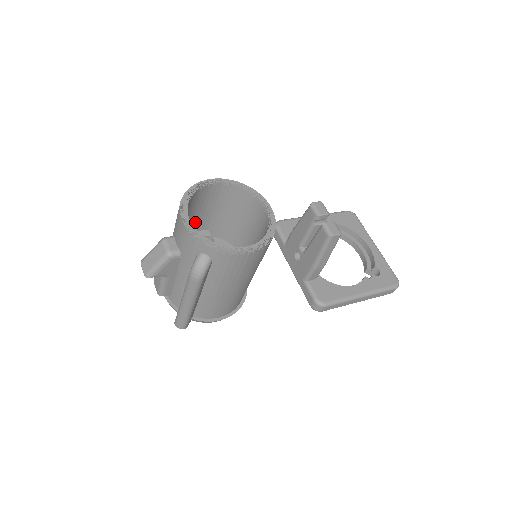
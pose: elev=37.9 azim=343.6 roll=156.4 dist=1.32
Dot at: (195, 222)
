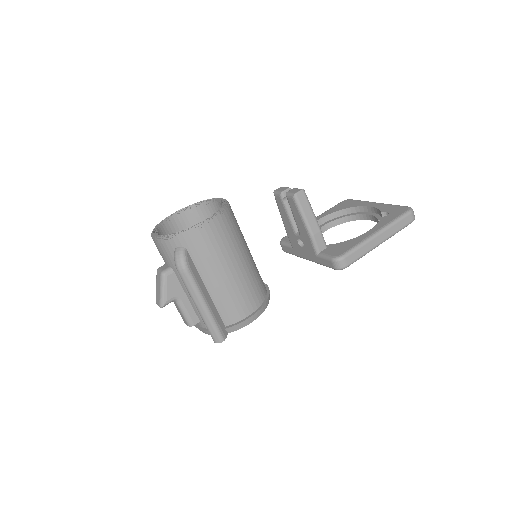
Dot at: occluded
